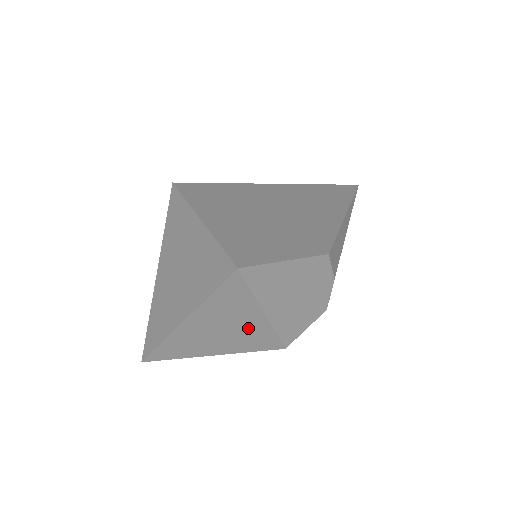
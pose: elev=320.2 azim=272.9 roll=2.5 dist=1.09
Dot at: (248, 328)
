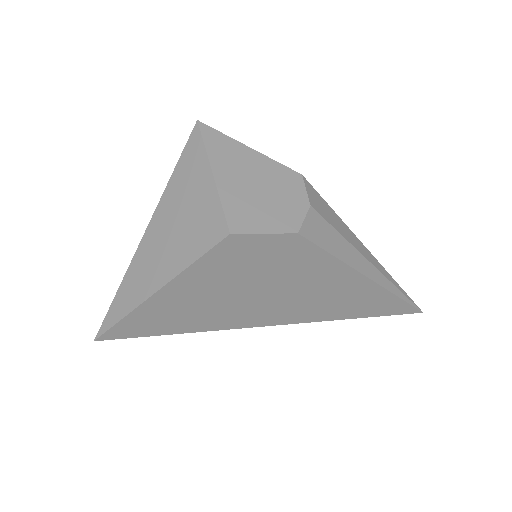
Dot at: (198, 209)
